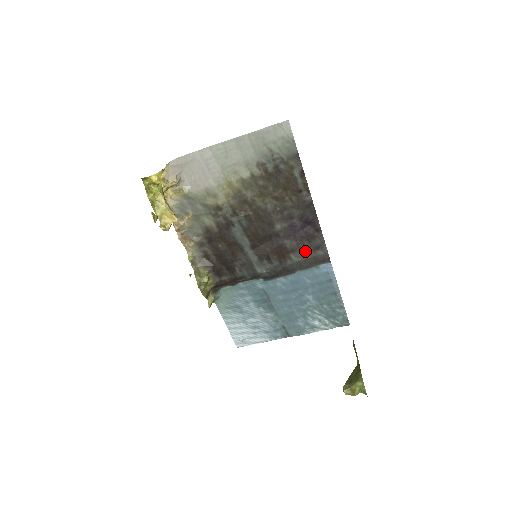
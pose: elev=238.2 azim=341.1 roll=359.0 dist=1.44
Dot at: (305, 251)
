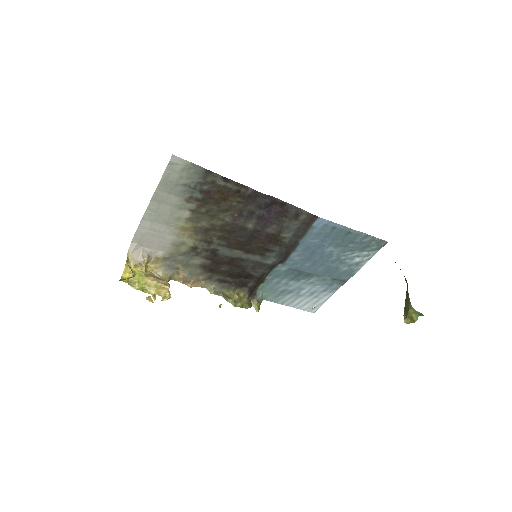
Dot at: (290, 225)
